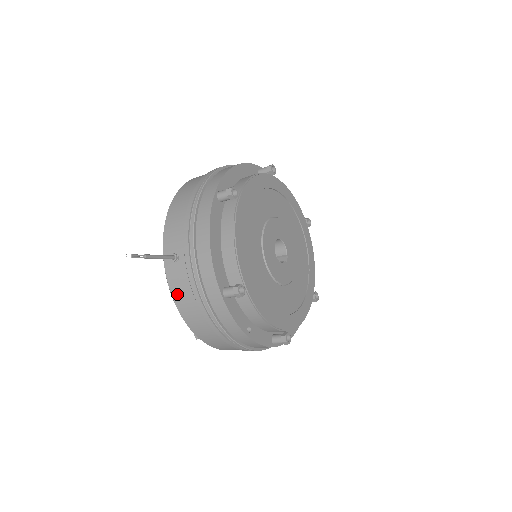
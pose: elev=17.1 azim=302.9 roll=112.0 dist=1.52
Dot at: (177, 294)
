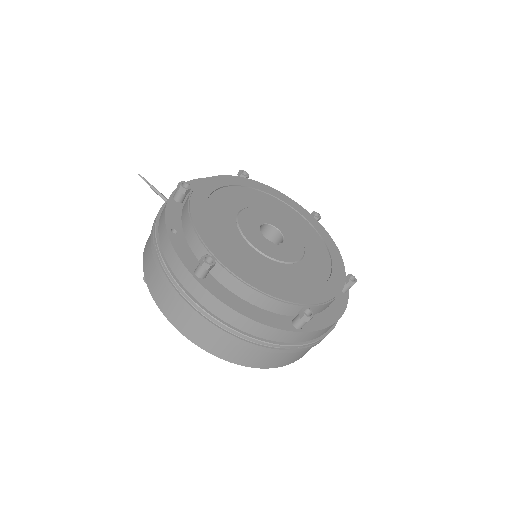
Dot at: occluded
